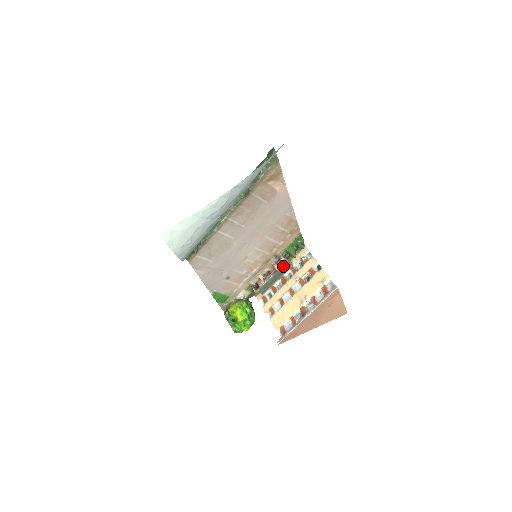
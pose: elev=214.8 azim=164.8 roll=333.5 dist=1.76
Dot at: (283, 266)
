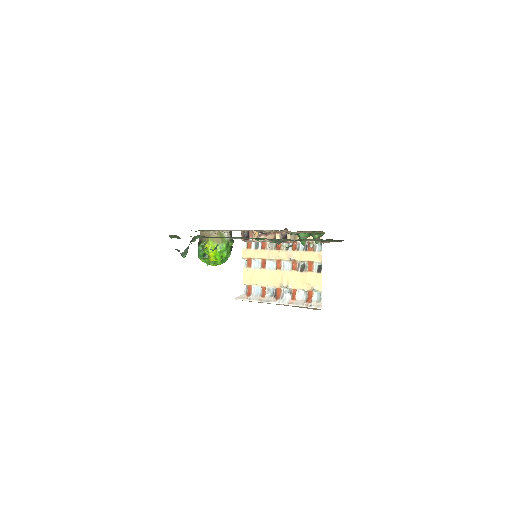
Dot at: occluded
